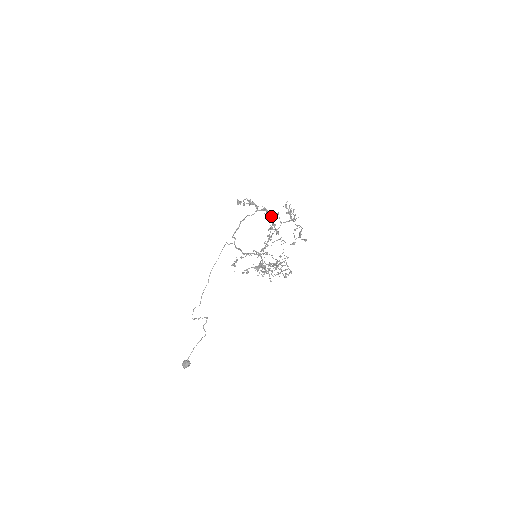
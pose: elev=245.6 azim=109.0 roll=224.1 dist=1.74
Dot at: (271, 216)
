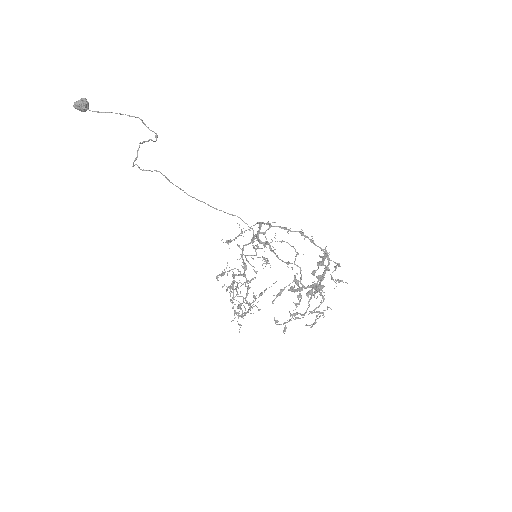
Dot at: occluded
